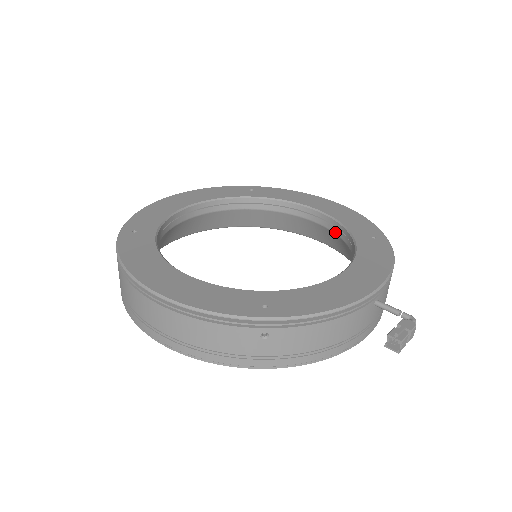
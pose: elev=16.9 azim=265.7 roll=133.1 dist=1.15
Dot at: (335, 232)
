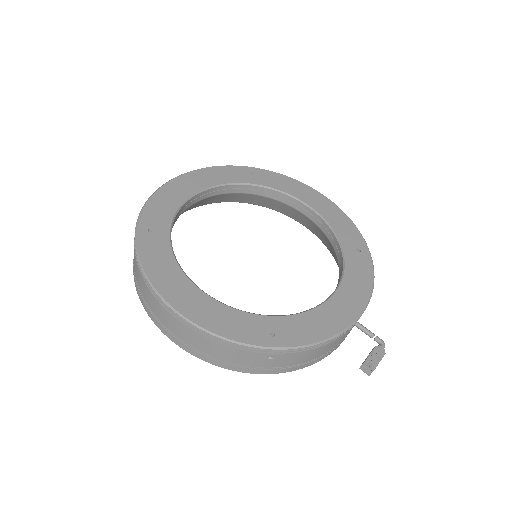
Dot at: (325, 233)
